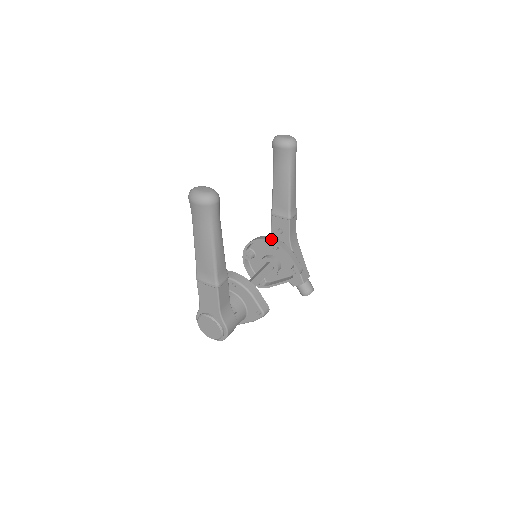
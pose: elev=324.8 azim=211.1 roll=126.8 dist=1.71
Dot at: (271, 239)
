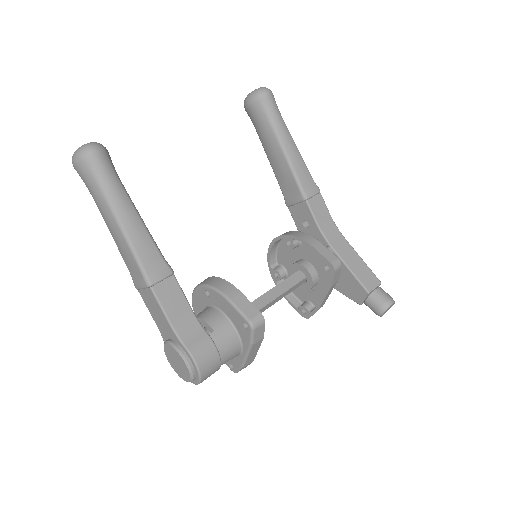
Dot at: (284, 233)
